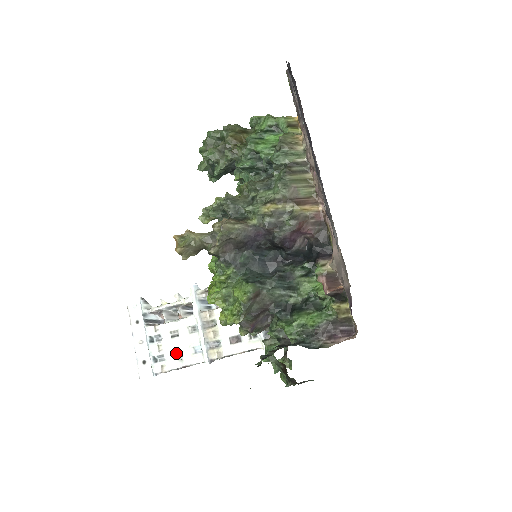
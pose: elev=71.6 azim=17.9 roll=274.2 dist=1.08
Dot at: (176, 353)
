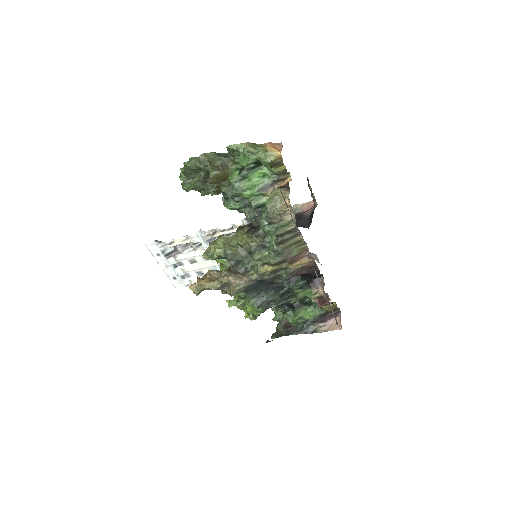
Dot at: (198, 273)
